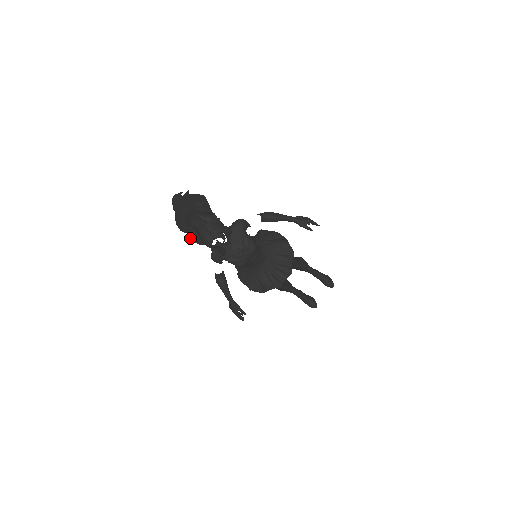
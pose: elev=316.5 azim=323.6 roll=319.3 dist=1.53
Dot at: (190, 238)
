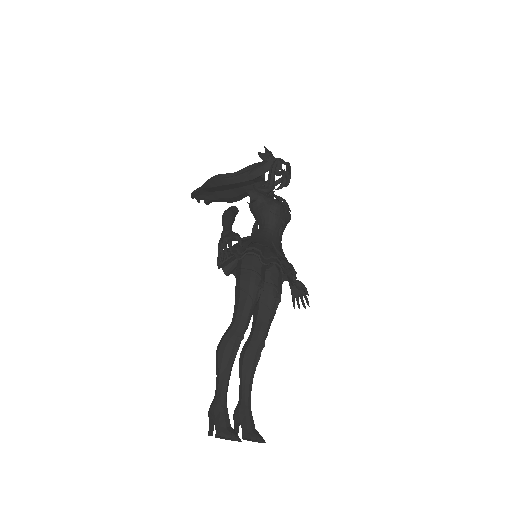
Dot at: (261, 153)
